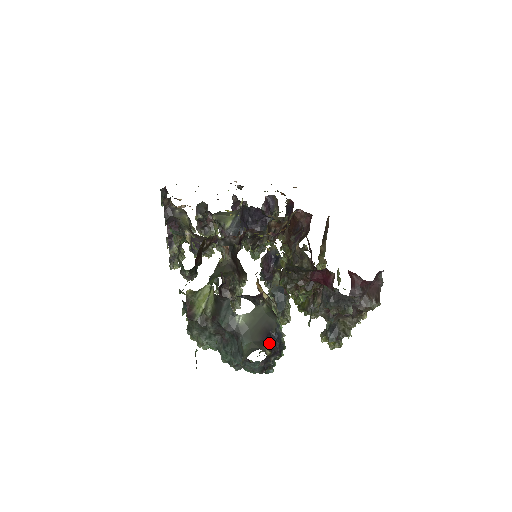
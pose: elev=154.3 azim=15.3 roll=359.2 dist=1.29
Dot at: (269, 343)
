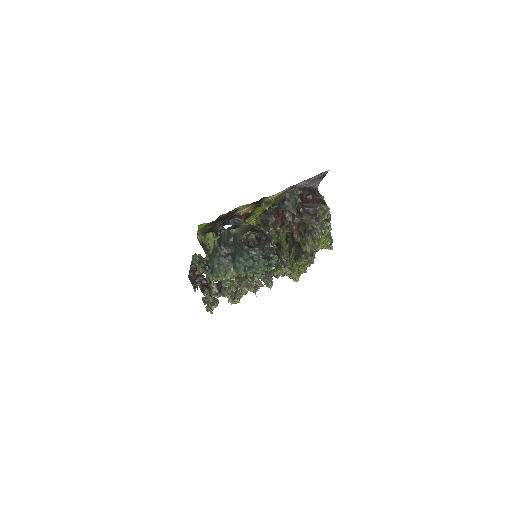
Dot at: (256, 232)
